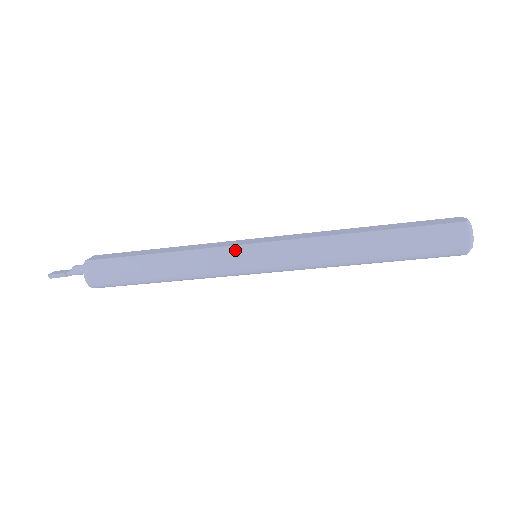
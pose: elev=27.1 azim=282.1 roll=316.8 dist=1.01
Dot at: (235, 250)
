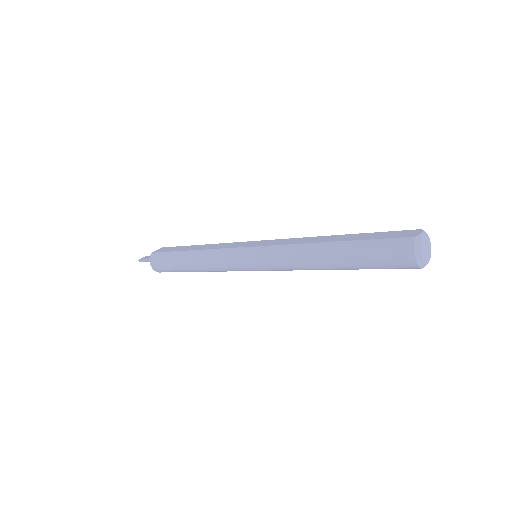
Dot at: (235, 252)
